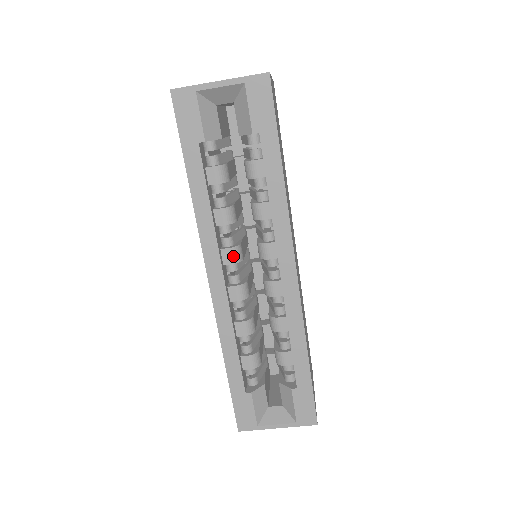
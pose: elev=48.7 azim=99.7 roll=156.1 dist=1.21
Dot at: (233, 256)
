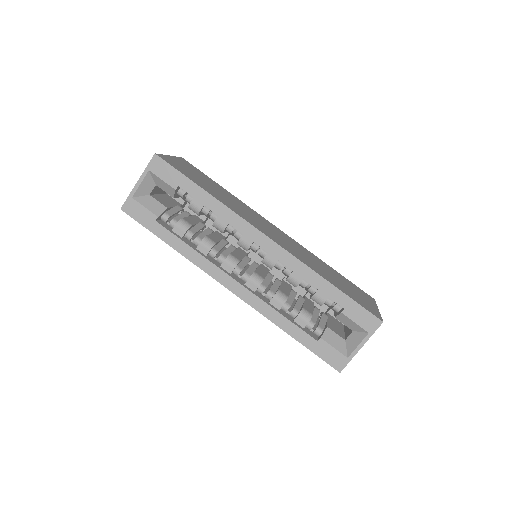
Dot at: (230, 264)
